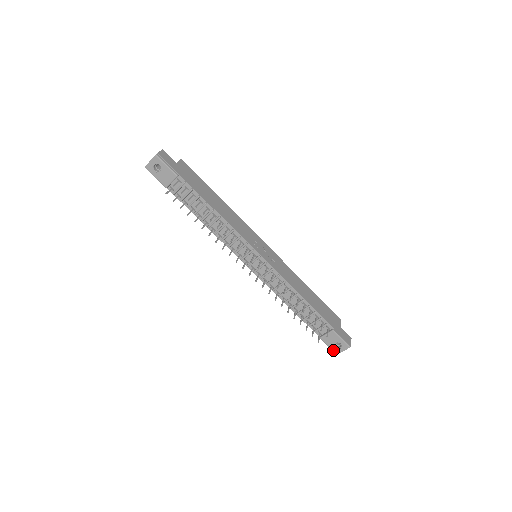
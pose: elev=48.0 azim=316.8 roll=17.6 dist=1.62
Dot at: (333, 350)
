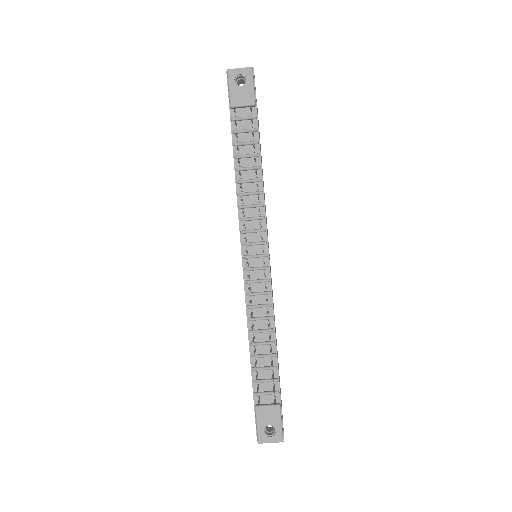
Dot at: (259, 434)
